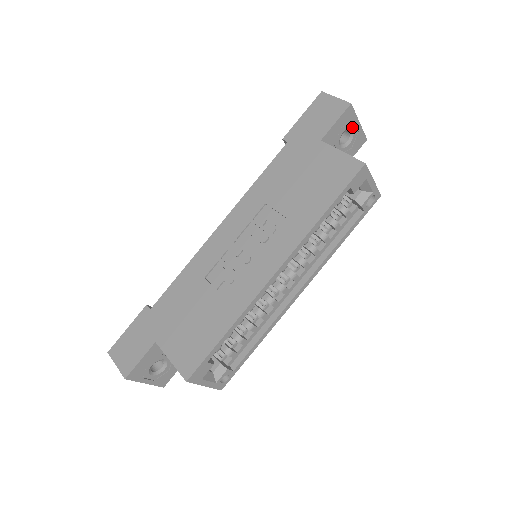
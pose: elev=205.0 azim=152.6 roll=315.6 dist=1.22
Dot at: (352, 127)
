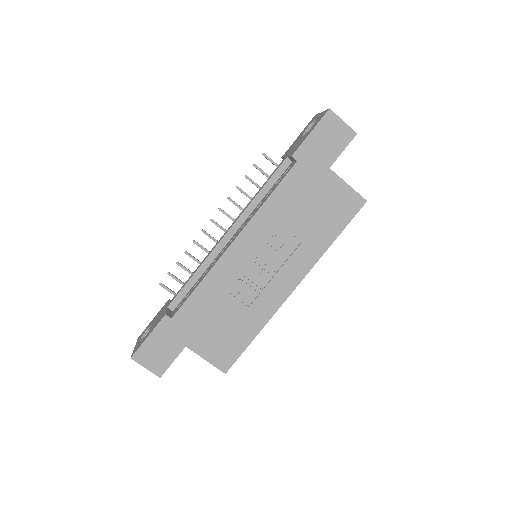
Dot at: occluded
